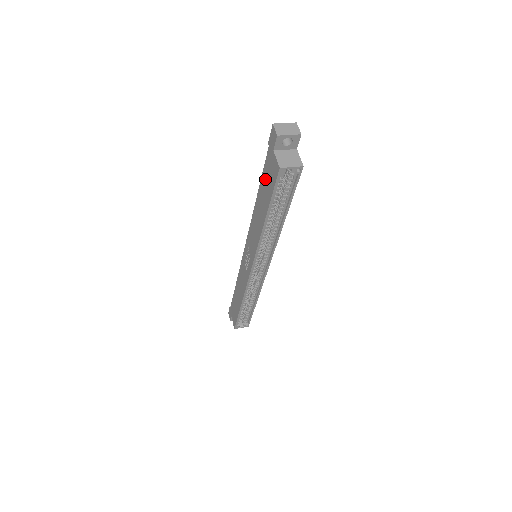
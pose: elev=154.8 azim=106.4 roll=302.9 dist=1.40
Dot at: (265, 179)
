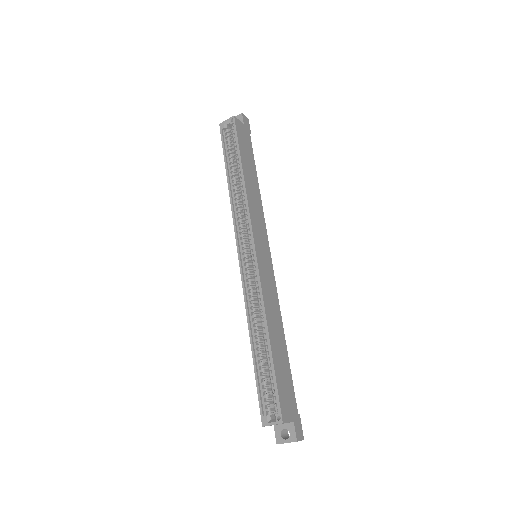
Dot at: occluded
